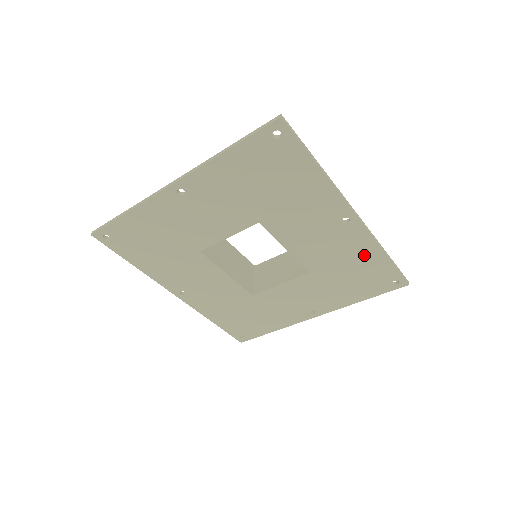
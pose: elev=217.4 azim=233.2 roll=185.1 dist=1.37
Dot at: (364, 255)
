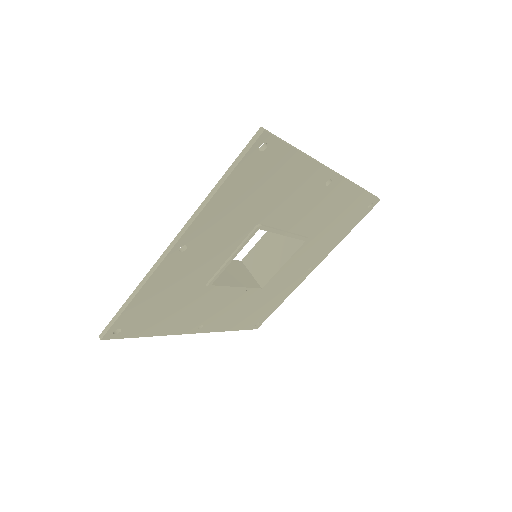
Dot at: (345, 200)
